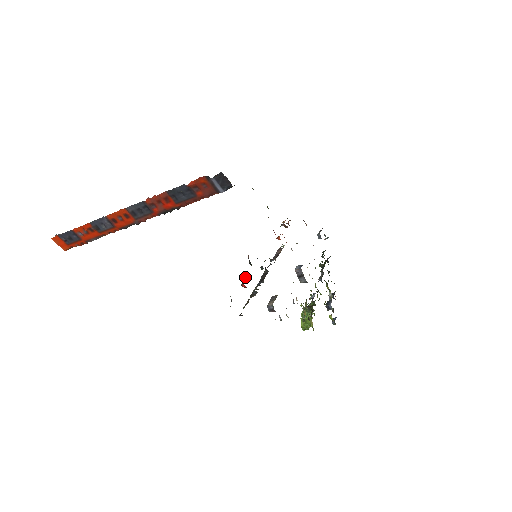
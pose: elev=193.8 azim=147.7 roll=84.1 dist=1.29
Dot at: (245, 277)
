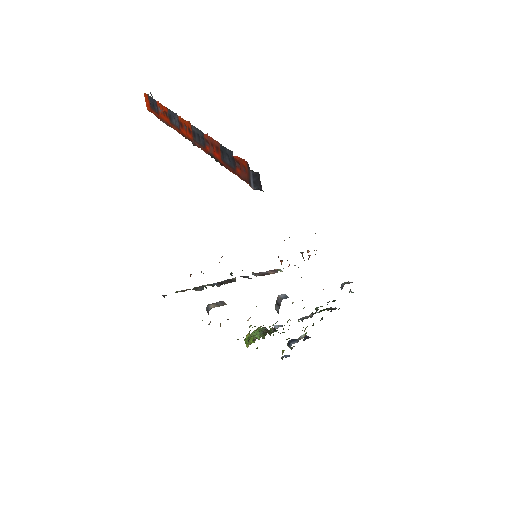
Dot at: (201, 271)
